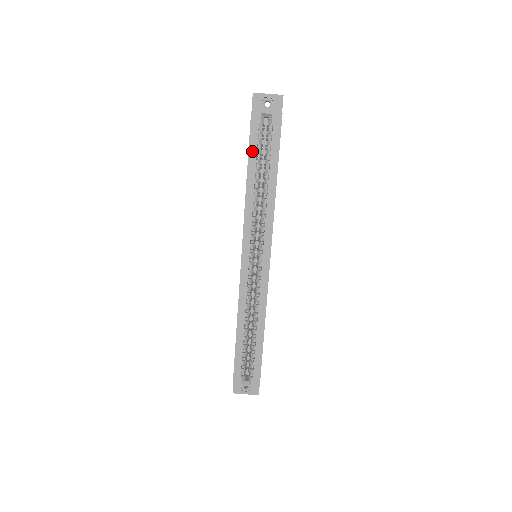
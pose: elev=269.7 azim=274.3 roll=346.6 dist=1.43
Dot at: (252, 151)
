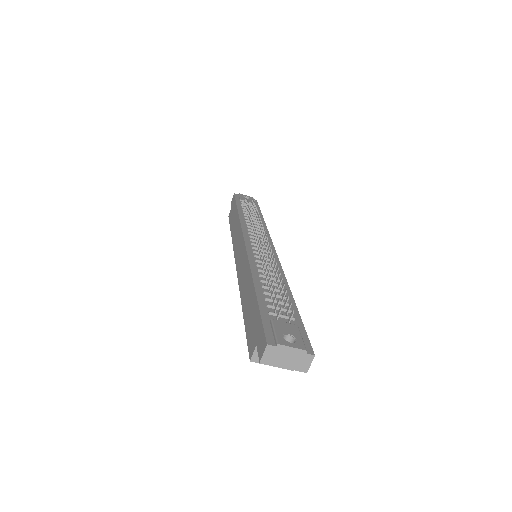
Dot at: occluded
